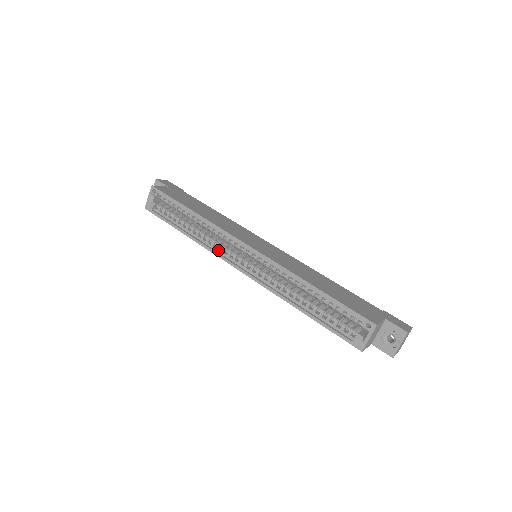
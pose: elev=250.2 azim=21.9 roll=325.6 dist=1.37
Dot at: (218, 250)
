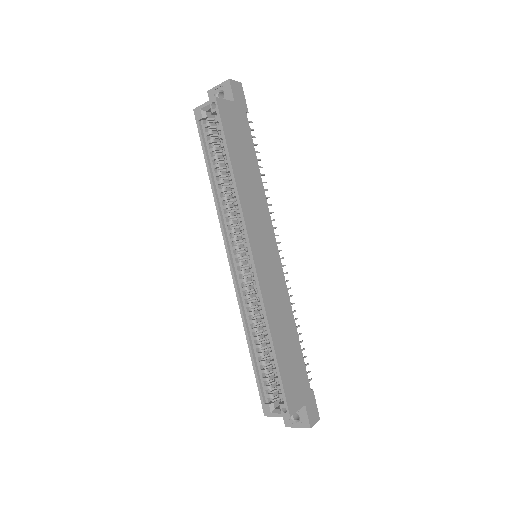
Dot at: (227, 226)
